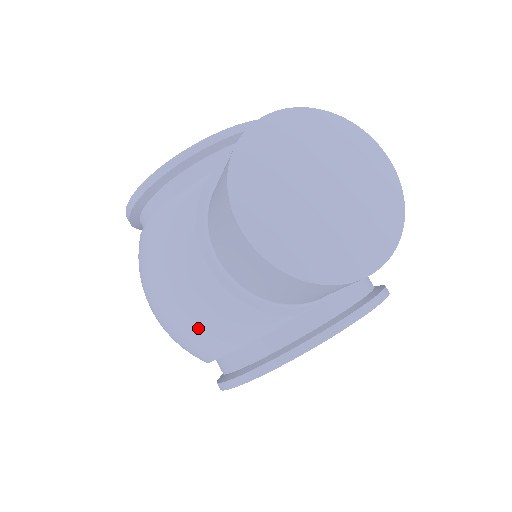
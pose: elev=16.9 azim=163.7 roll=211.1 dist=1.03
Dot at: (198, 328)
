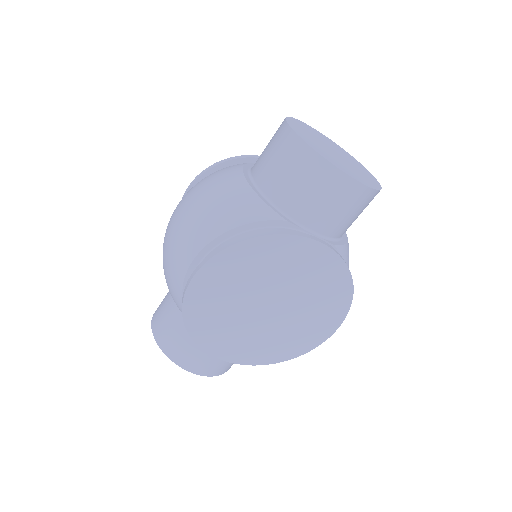
Dot at: (212, 208)
